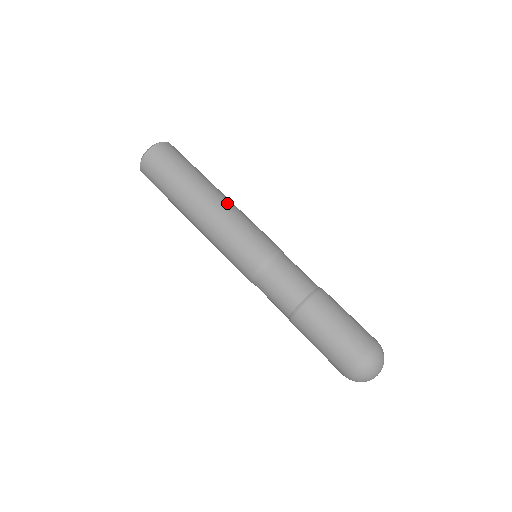
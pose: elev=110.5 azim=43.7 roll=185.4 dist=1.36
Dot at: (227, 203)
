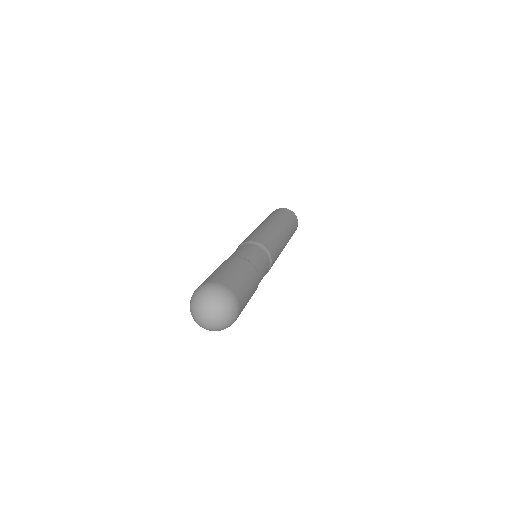
Dot at: (284, 241)
